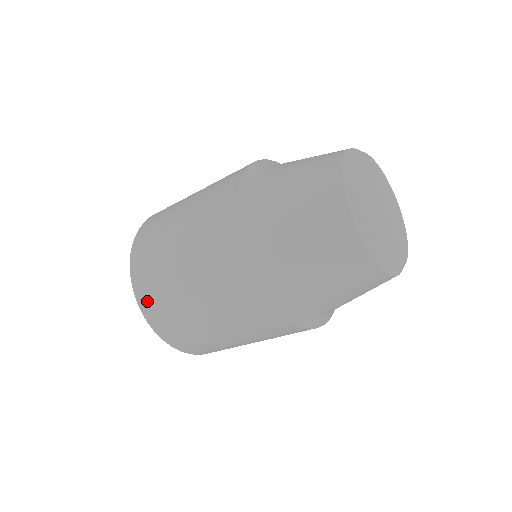
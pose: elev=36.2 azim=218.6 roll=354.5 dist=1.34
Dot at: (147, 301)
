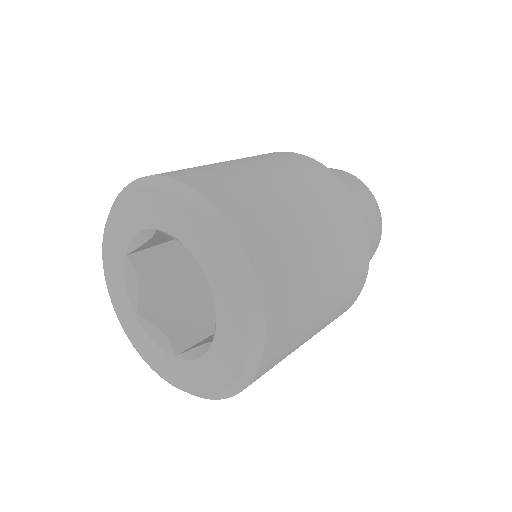
Dot at: (273, 273)
